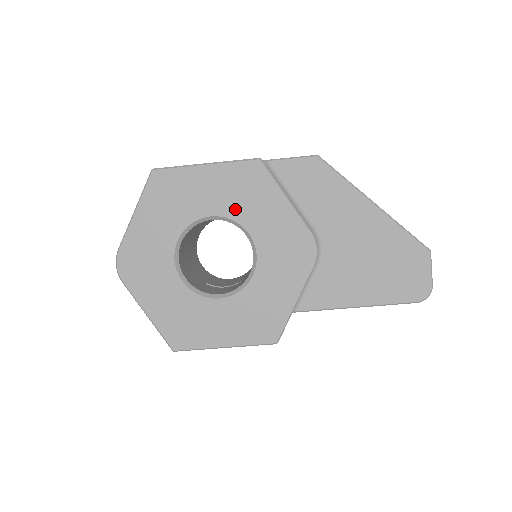
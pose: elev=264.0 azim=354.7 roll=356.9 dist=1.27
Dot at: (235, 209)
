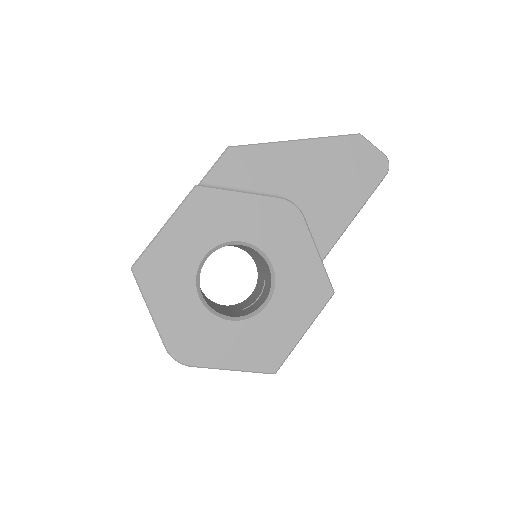
Dot at: (215, 235)
